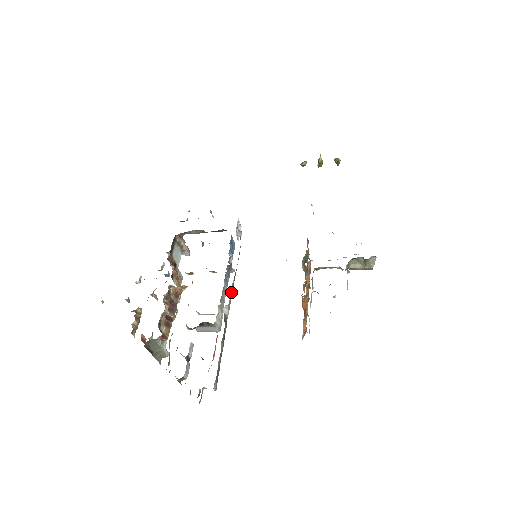
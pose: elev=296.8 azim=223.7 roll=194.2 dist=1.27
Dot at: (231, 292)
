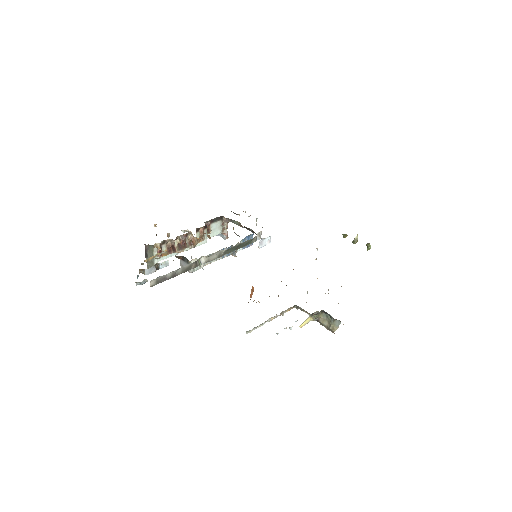
Dot at: (217, 255)
